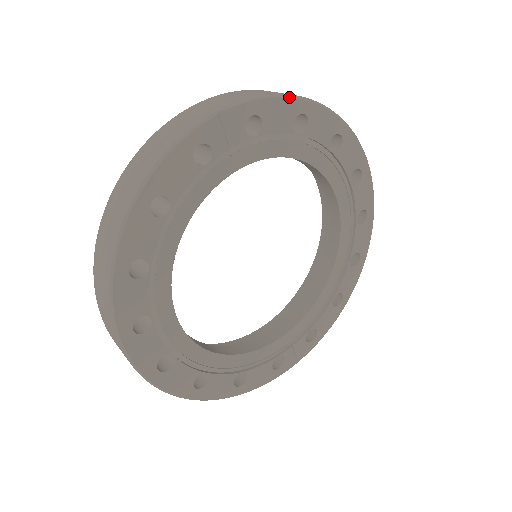
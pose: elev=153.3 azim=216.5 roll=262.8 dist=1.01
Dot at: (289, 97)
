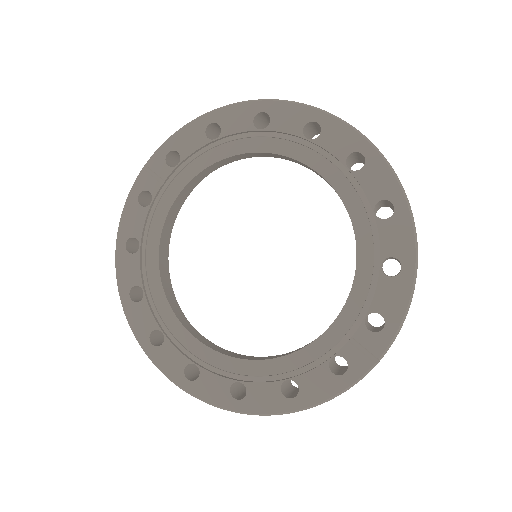
Dot at: (191, 122)
